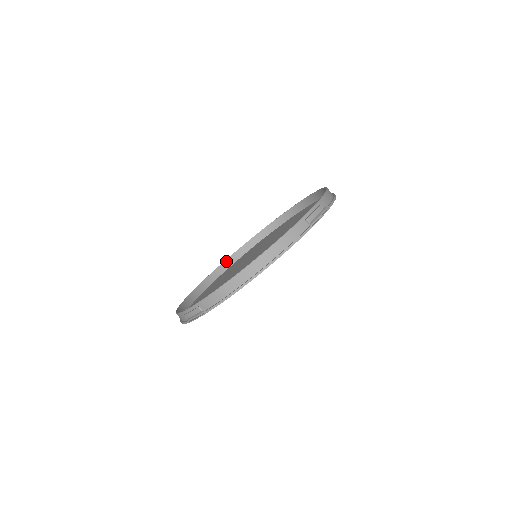
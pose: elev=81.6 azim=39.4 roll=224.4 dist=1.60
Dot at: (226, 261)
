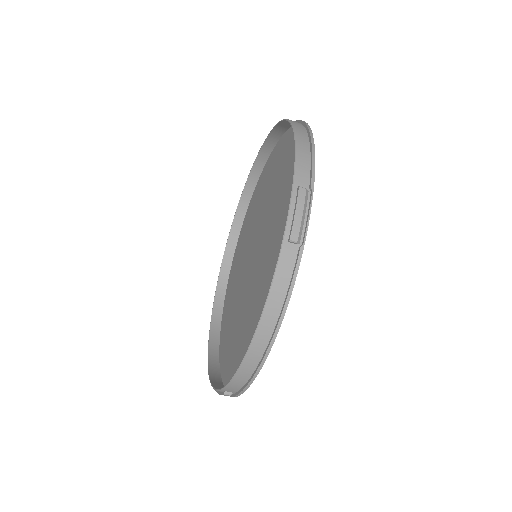
Dot at: (229, 240)
